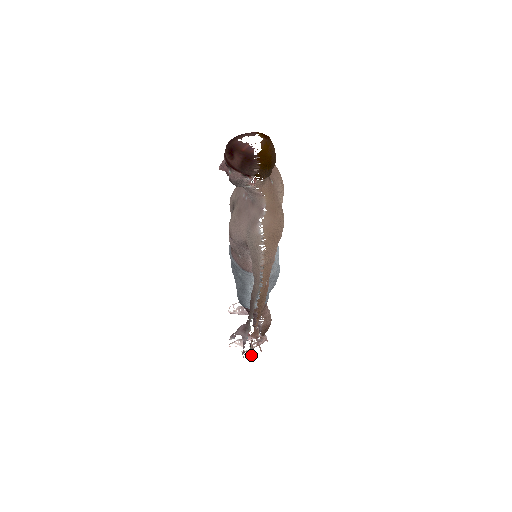
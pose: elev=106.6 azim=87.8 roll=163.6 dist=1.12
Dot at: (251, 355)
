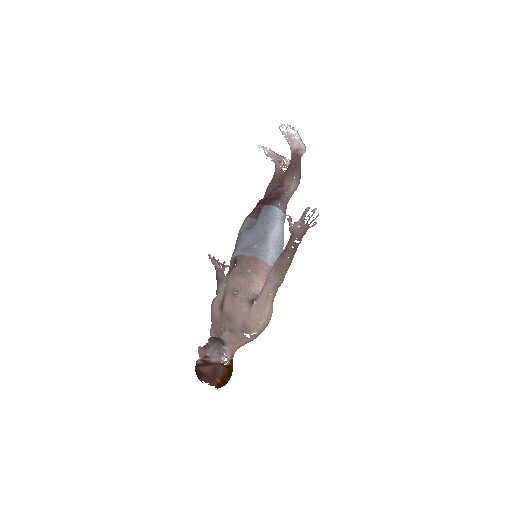
Dot at: (218, 260)
